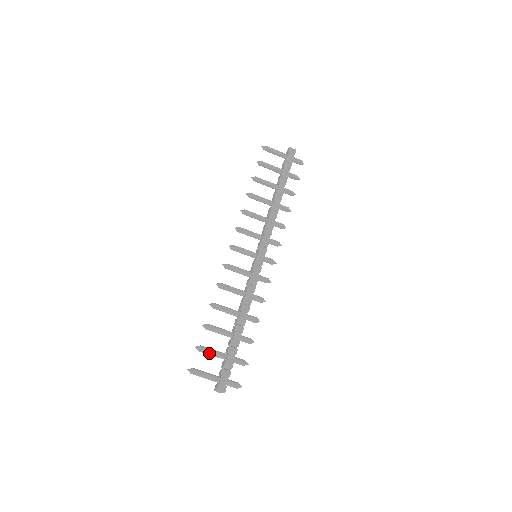
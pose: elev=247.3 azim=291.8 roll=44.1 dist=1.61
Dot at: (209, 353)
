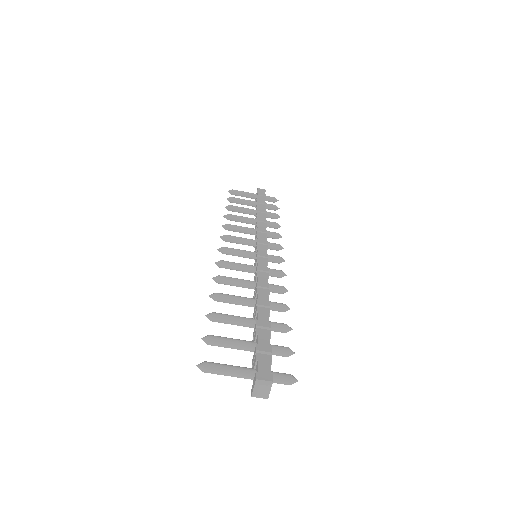
Dot at: (226, 342)
